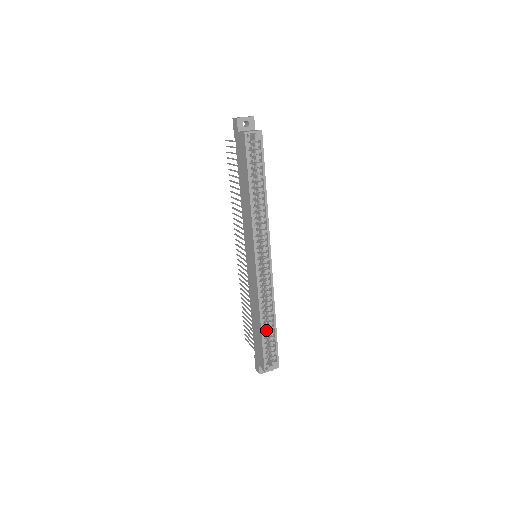
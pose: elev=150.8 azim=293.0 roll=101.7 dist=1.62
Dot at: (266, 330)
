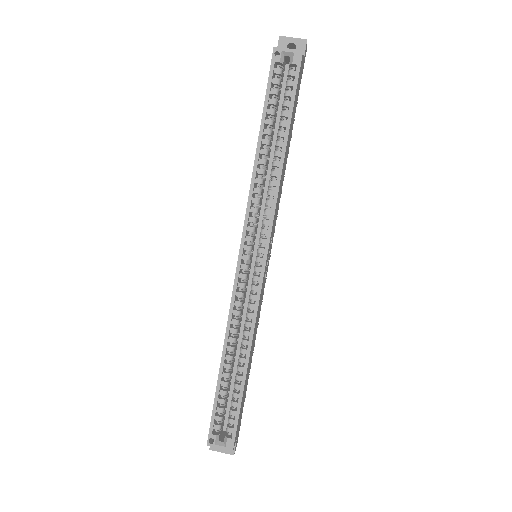
Dot at: occluded
